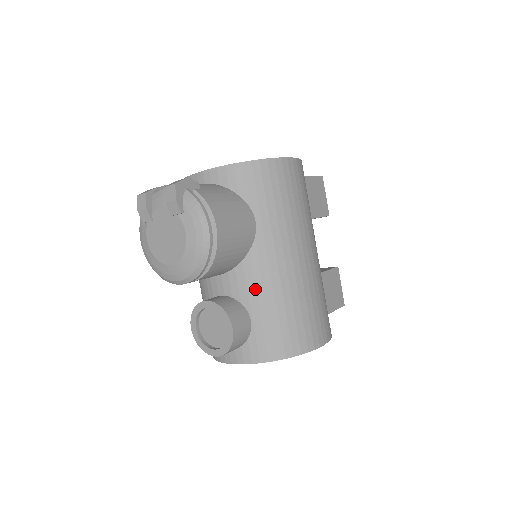
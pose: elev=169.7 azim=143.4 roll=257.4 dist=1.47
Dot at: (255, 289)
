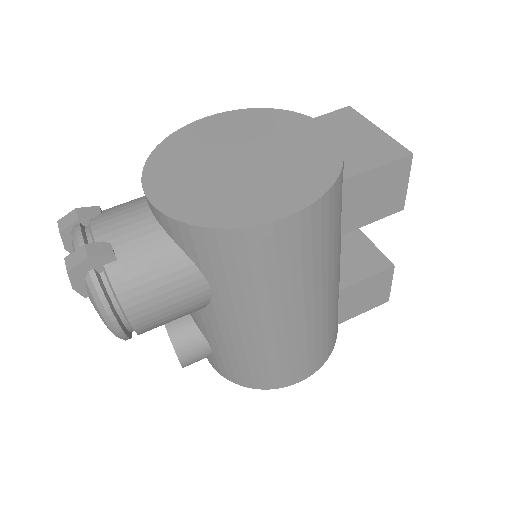
Dot at: (213, 335)
